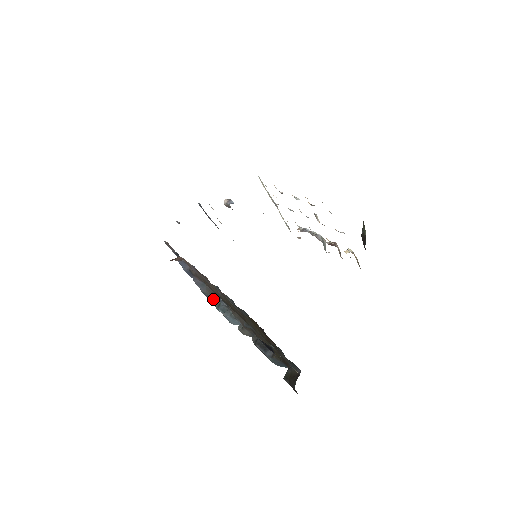
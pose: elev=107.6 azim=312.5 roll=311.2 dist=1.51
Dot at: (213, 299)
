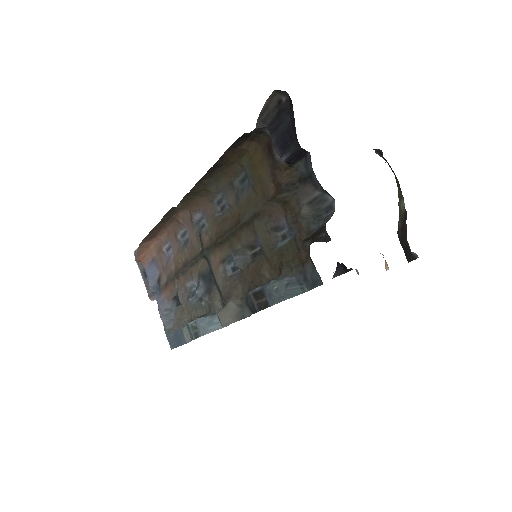
Dot at: (180, 334)
